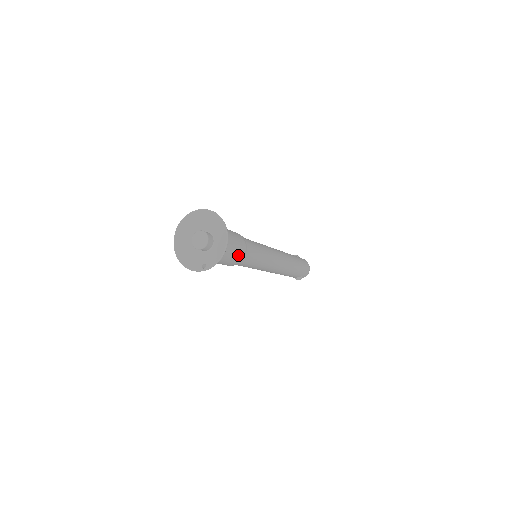
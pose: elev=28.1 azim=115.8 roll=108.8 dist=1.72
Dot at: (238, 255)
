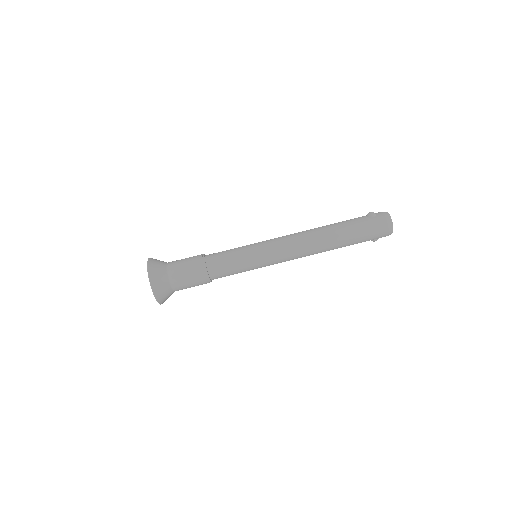
Dot at: (197, 284)
